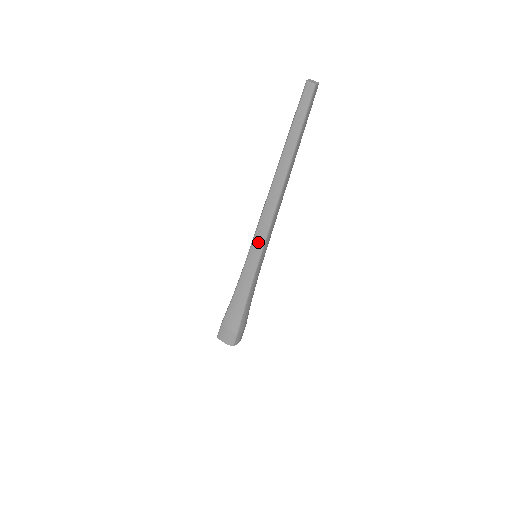
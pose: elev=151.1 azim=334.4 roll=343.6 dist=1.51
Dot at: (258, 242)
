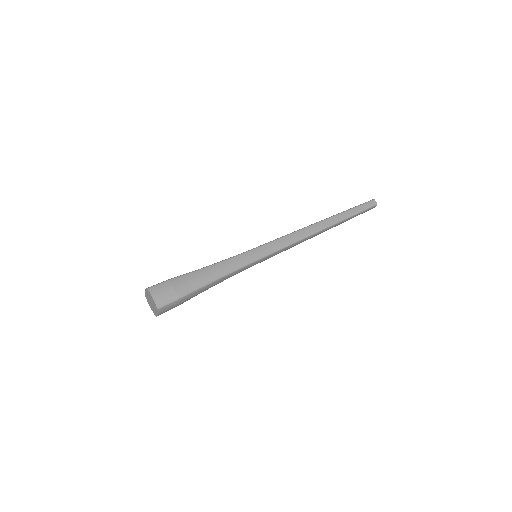
Dot at: (275, 245)
